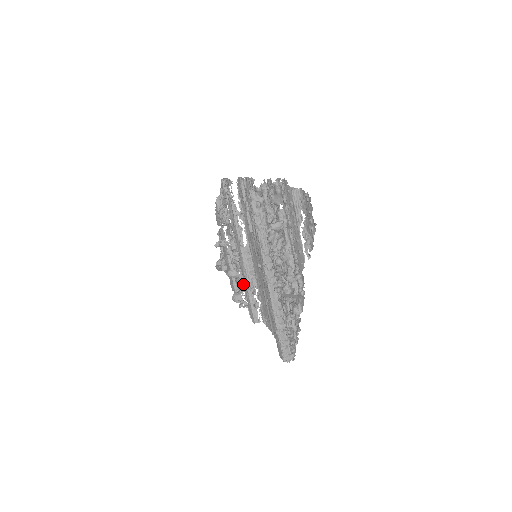
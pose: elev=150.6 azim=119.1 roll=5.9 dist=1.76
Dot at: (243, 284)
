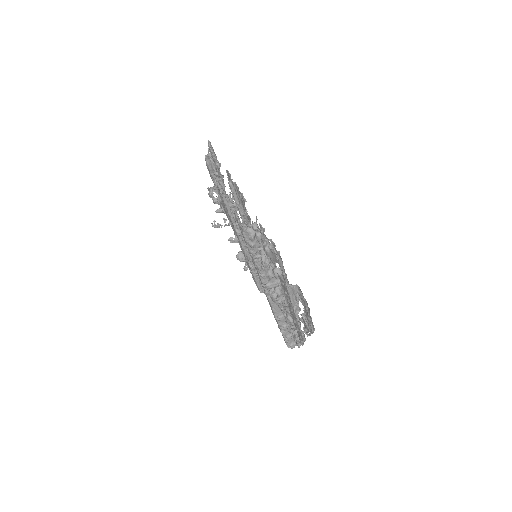
Dot at: occluded
